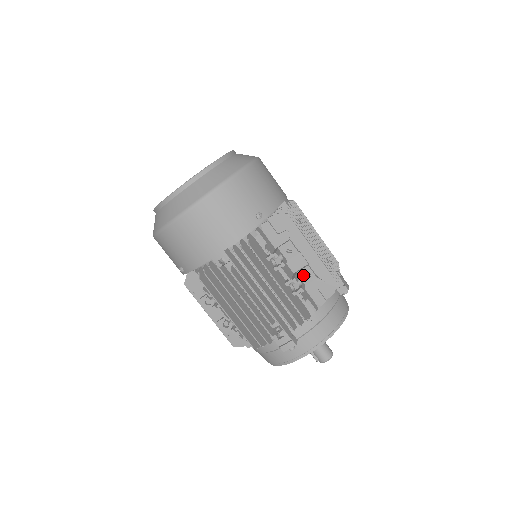
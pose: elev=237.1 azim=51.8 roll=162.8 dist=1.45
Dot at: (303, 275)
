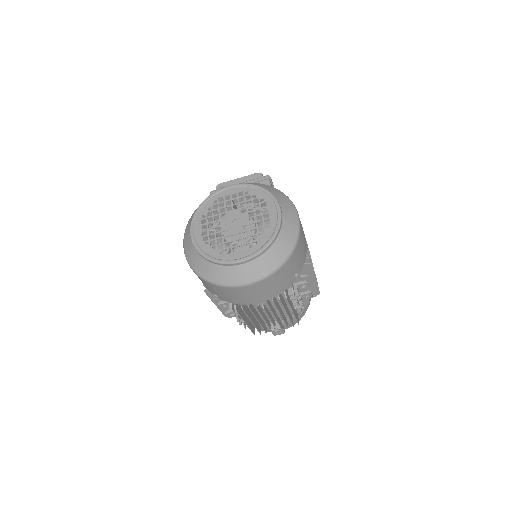
Dot at: (304, 296)
